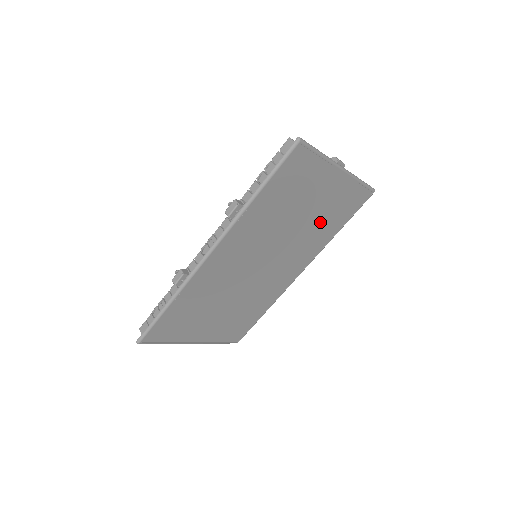
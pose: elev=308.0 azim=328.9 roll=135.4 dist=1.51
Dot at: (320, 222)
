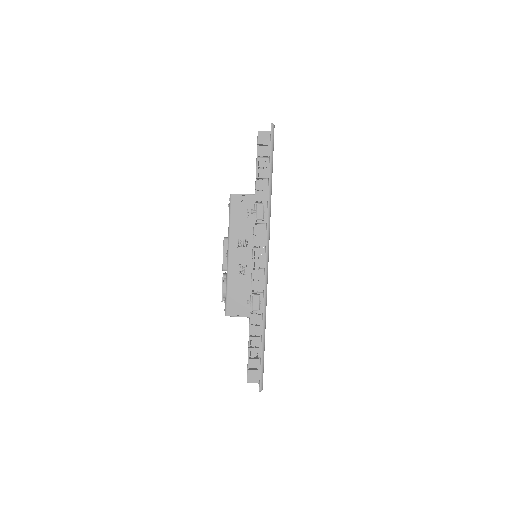
Dot at: occluded
